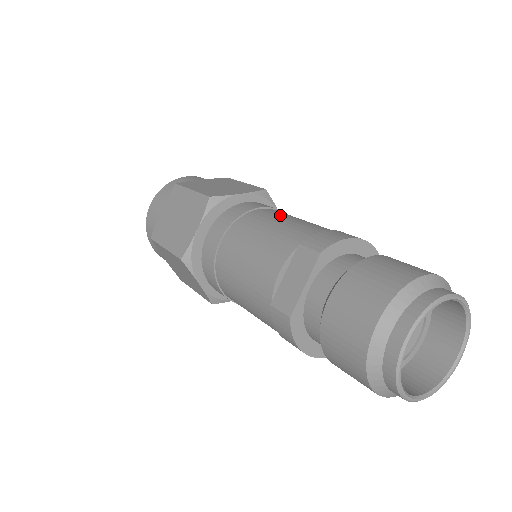
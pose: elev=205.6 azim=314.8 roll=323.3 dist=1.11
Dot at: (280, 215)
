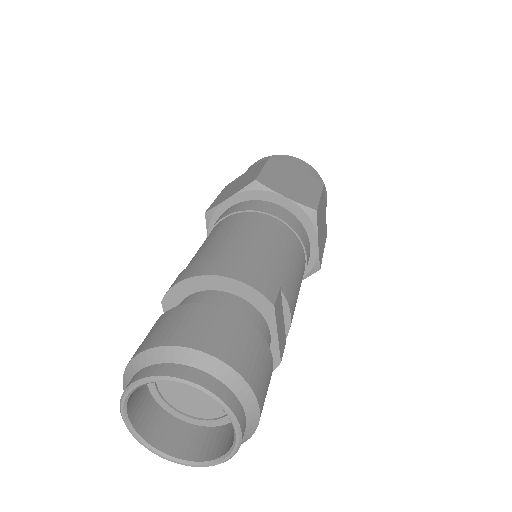
Dot at: (217, 231)
